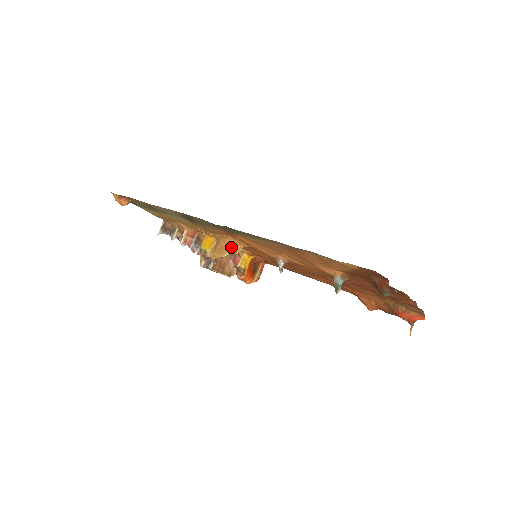
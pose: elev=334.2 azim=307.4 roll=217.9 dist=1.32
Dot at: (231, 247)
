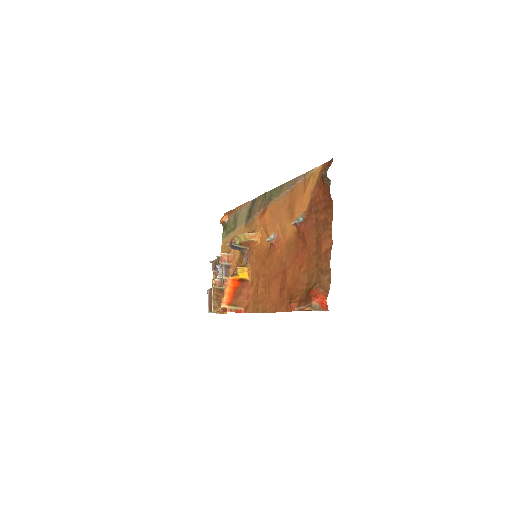
Dot at: (253, 233)
